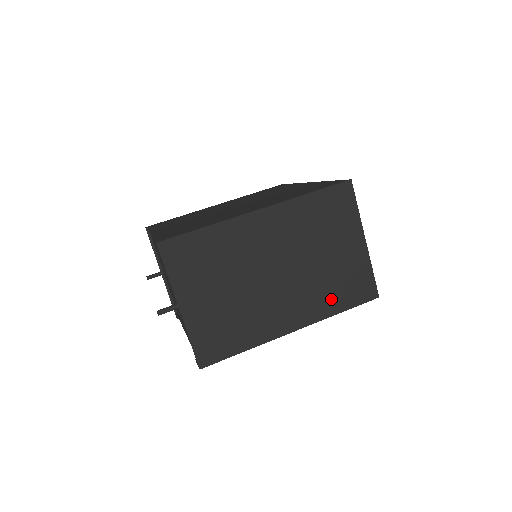
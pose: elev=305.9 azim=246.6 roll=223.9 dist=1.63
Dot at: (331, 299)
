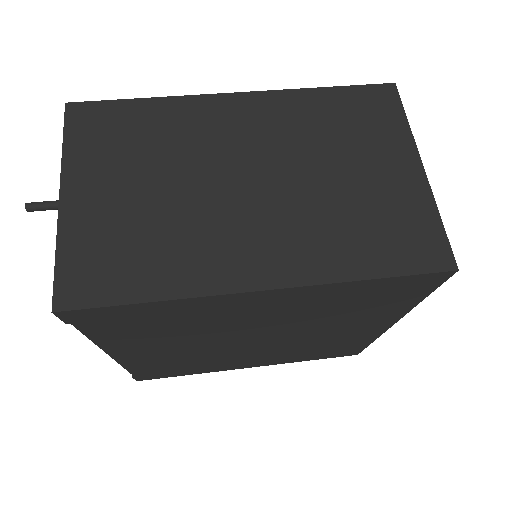
Dot at: (350, 249)
